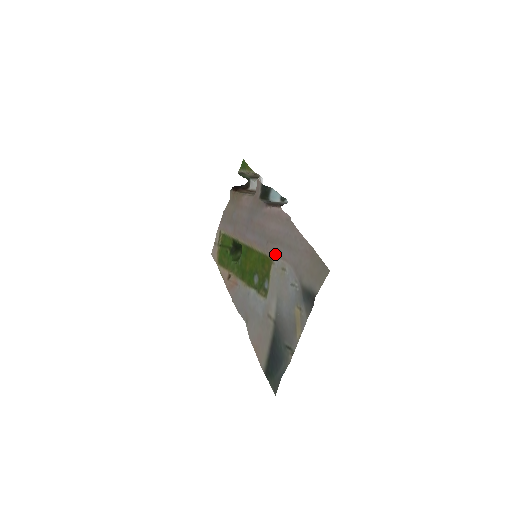
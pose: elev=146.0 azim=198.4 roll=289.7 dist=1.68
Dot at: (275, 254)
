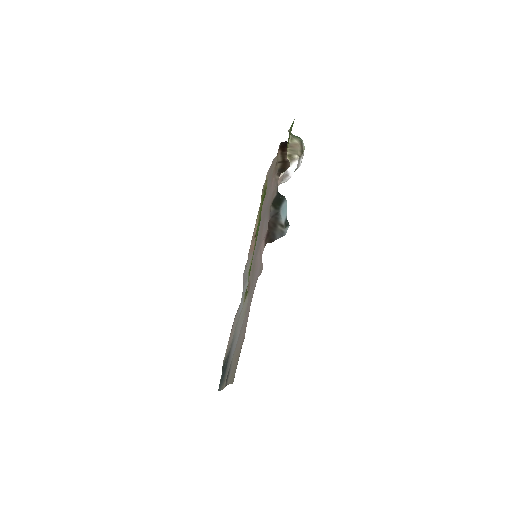
Dot at: (247, 288)
